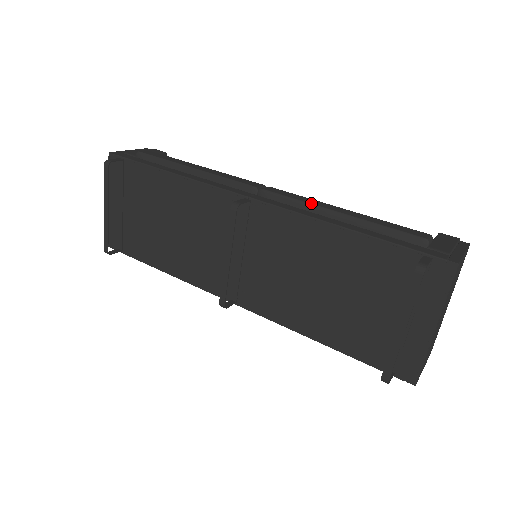
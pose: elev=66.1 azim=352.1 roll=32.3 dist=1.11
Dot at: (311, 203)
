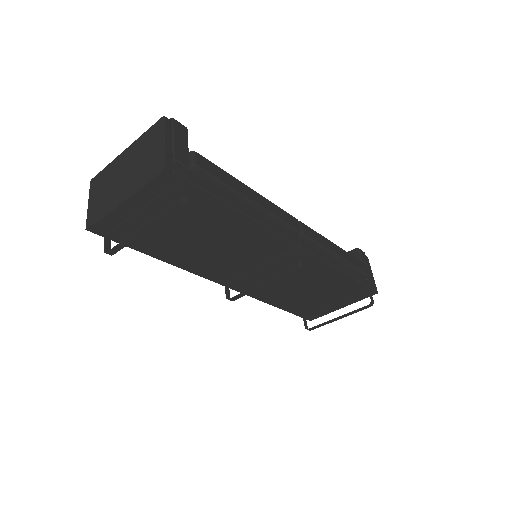
Dot at: (329, 249)
